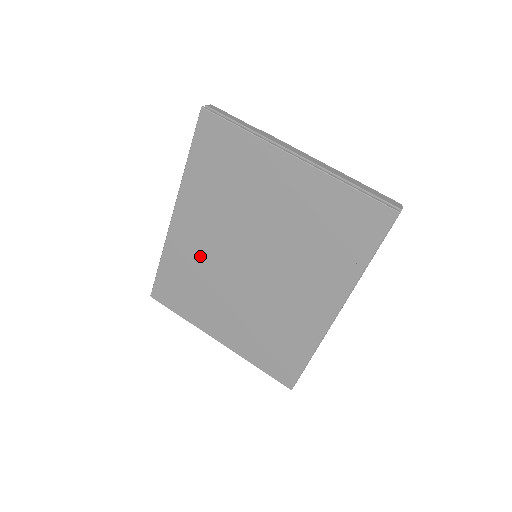
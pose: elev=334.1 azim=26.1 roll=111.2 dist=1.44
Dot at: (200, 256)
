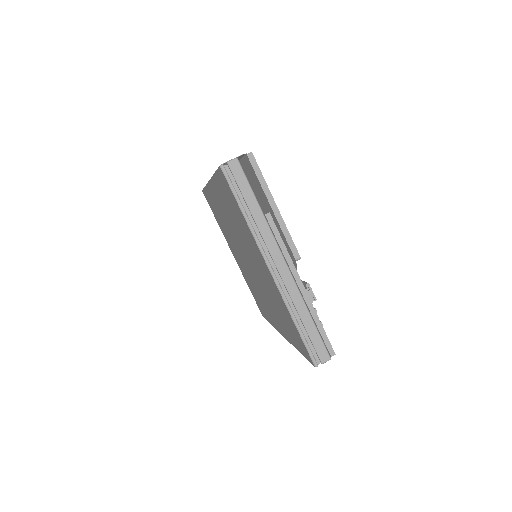
Dot at: (223, 218)
